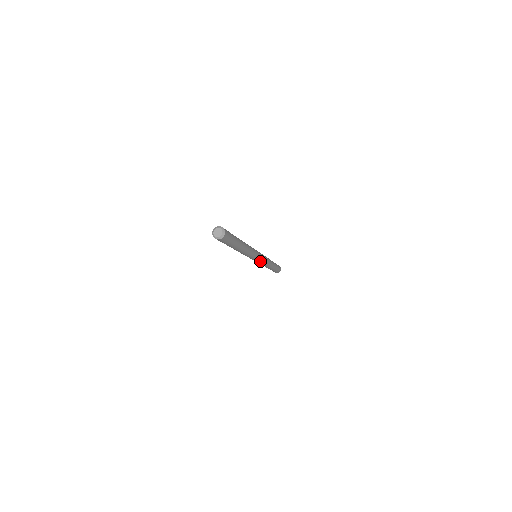
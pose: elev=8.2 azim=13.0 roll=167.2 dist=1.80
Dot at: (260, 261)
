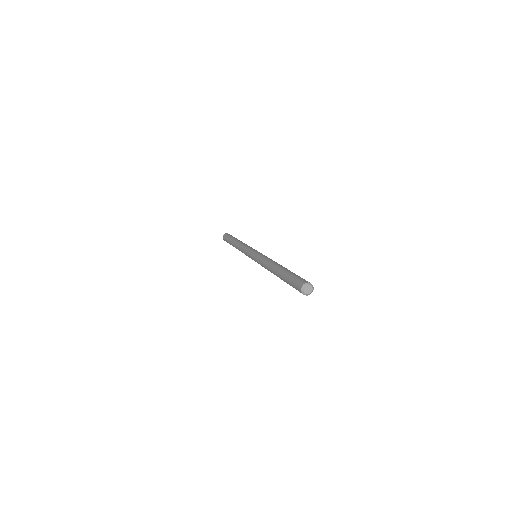
Dot at: occluded
